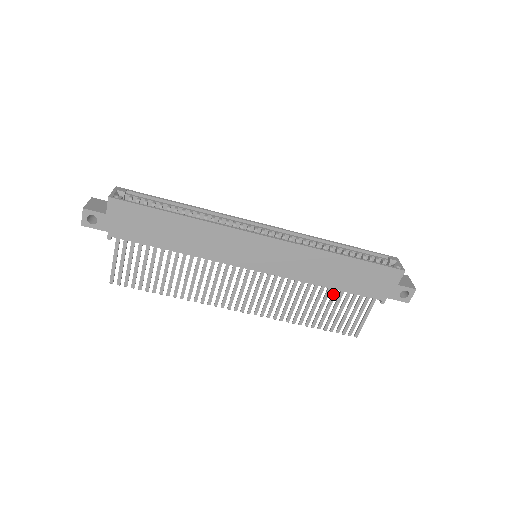
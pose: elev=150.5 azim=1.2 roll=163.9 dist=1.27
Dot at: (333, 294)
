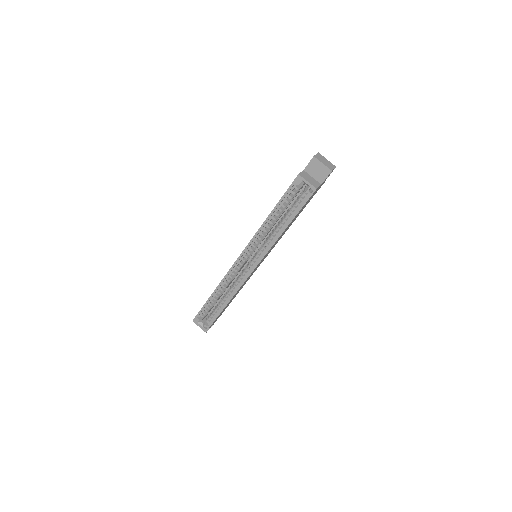
Dot at: occluded
